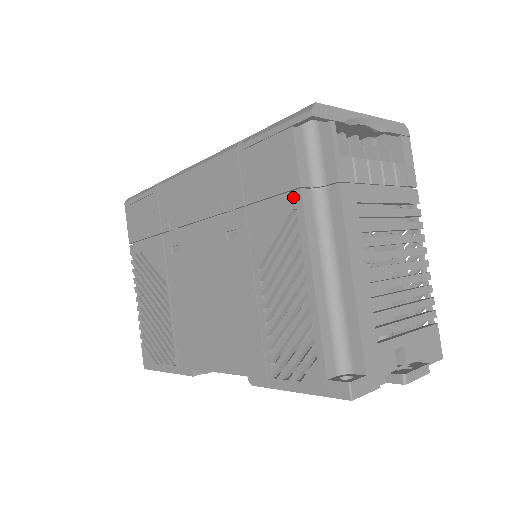
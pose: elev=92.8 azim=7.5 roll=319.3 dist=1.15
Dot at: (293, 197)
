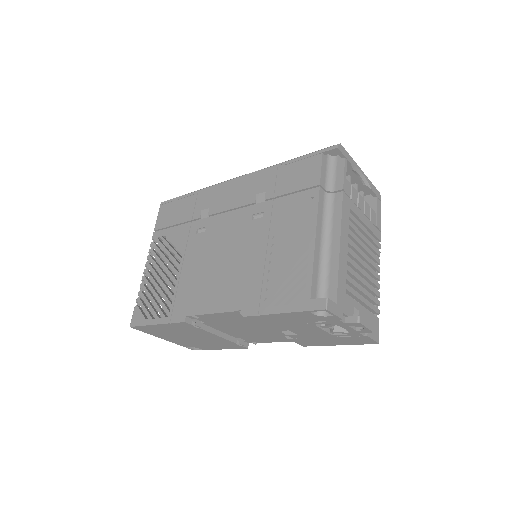
Dot at: (313, 190)
